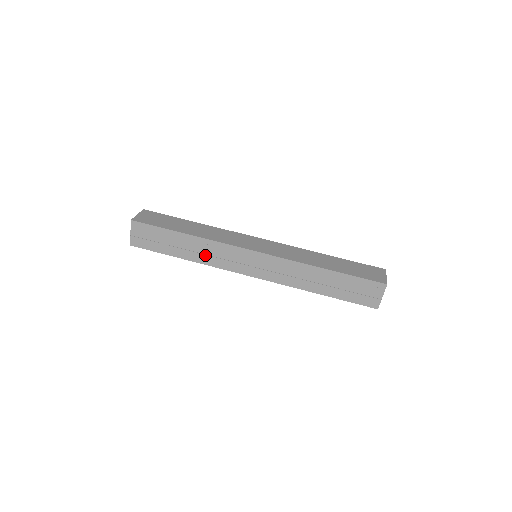
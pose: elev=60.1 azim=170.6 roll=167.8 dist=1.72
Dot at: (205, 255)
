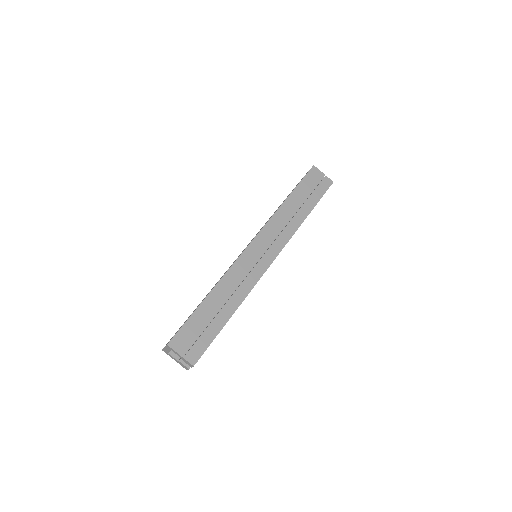
Dot at: (237, 290)
